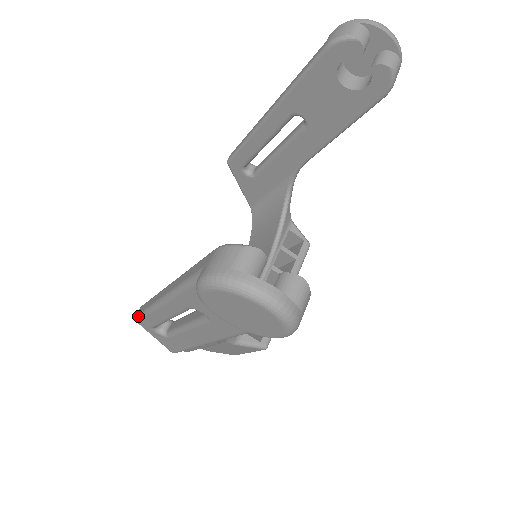
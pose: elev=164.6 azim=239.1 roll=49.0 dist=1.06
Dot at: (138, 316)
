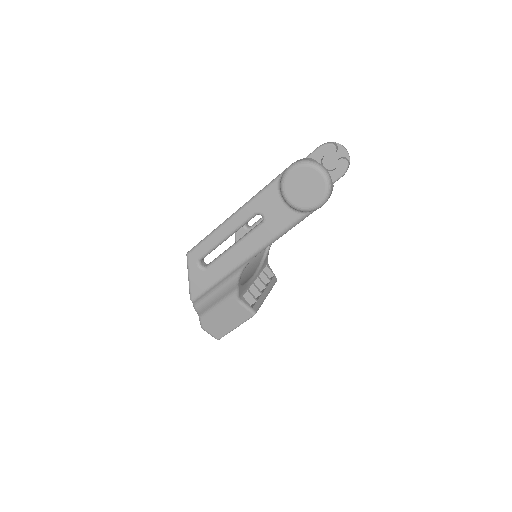
Dot at: (194, 247)
